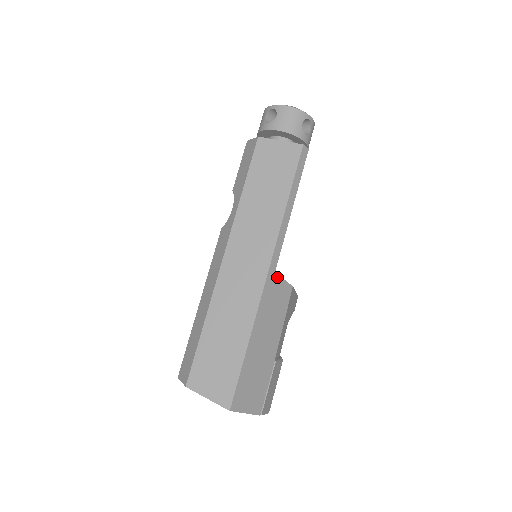
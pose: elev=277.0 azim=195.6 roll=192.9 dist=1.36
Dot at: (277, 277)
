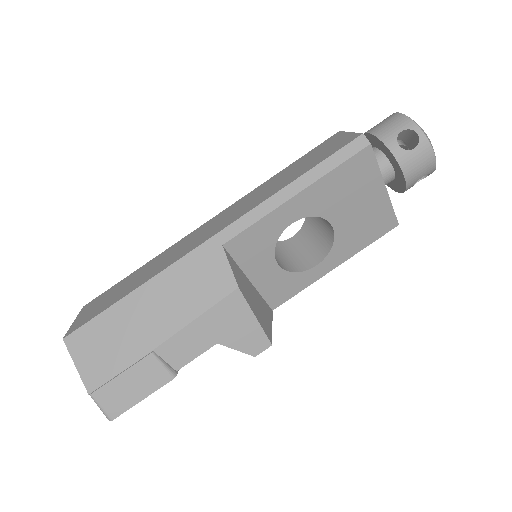
Dot at: (222, 254)
